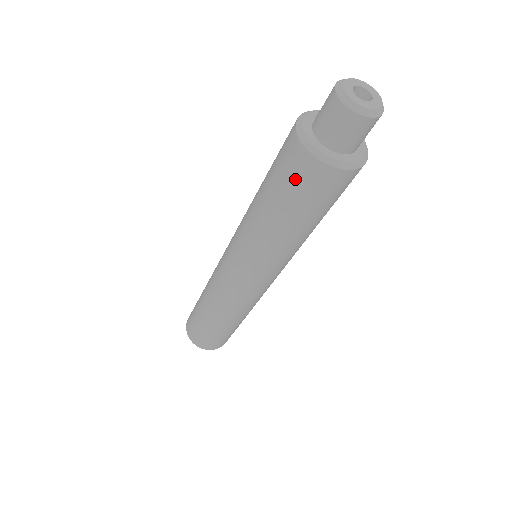
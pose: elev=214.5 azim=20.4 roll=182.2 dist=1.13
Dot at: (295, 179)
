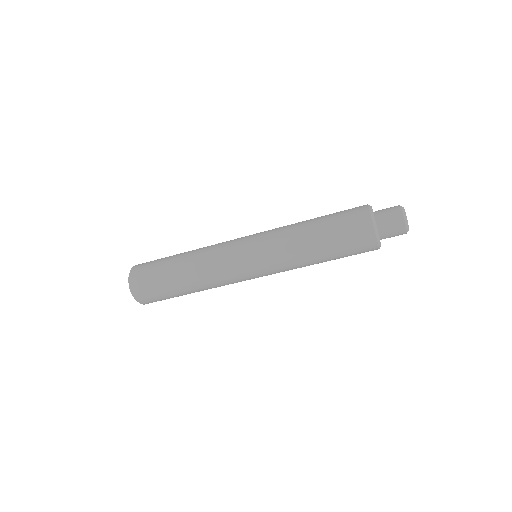
Dot at: (352, 230)
